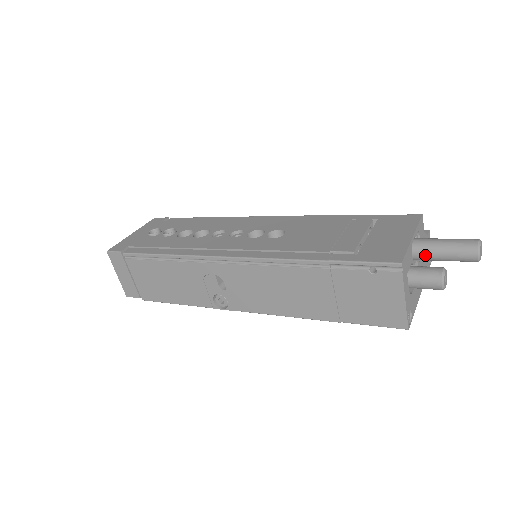
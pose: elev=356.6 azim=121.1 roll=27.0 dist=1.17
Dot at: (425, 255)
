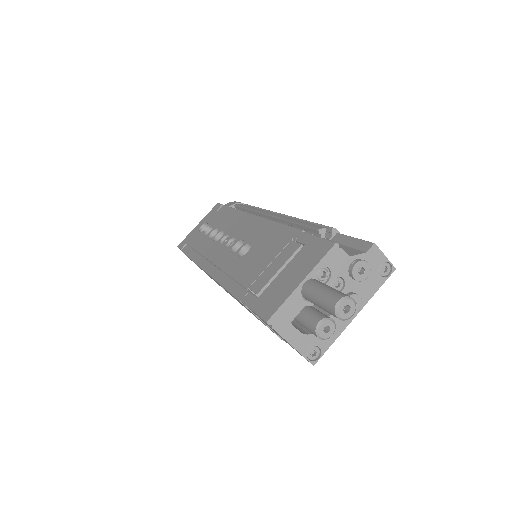
Dot at: (311, 302)
